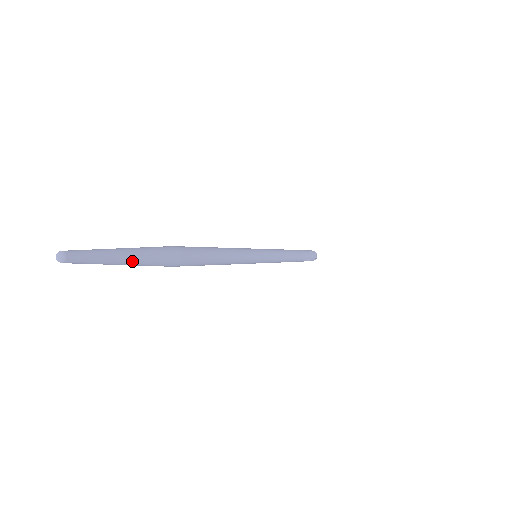
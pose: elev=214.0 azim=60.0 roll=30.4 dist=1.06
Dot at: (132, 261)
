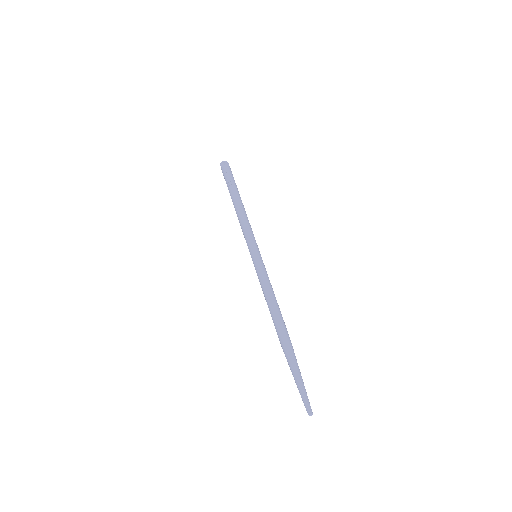
Dot at: occluded
